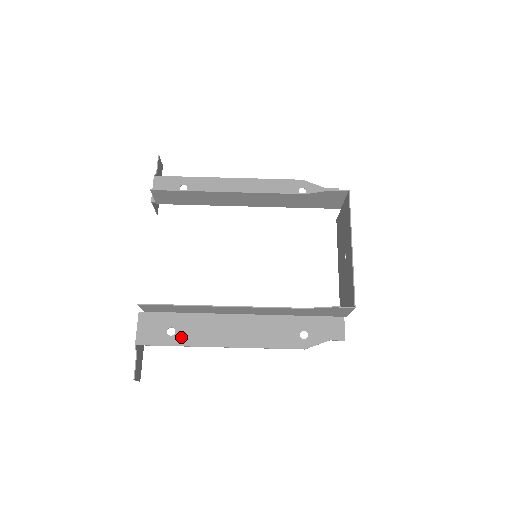
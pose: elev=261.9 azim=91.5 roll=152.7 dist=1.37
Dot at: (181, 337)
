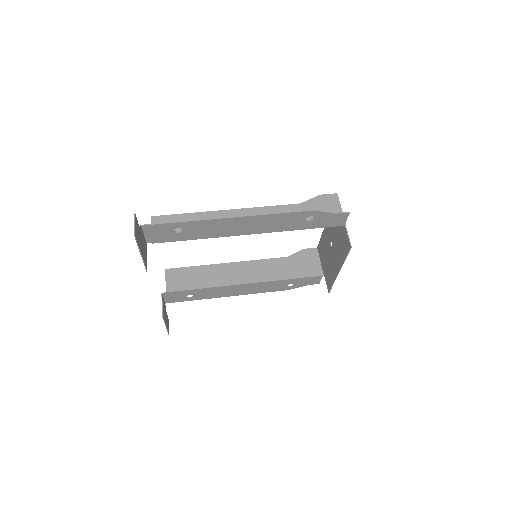
Dot at: (188, 226)
